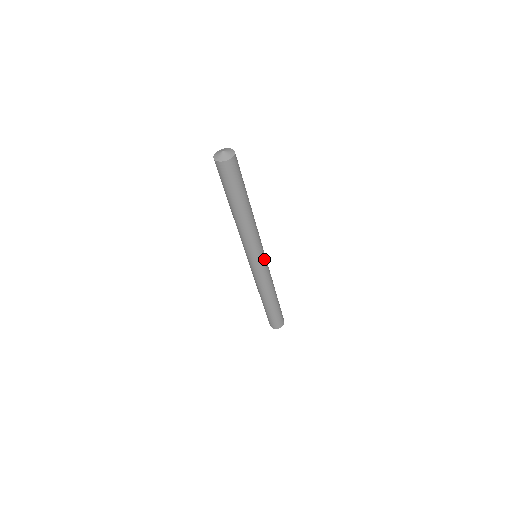
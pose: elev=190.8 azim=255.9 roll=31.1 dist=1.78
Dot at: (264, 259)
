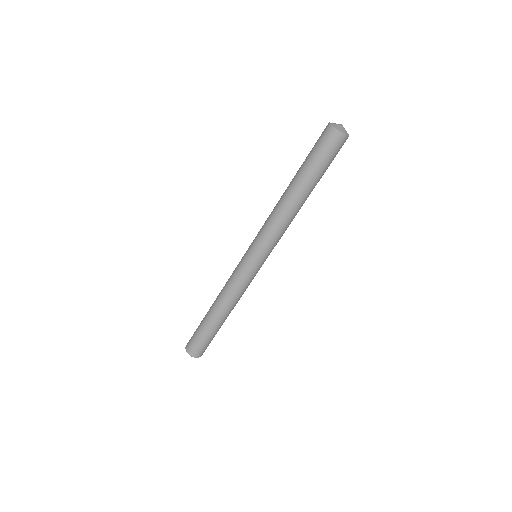
Dot at: occluded
